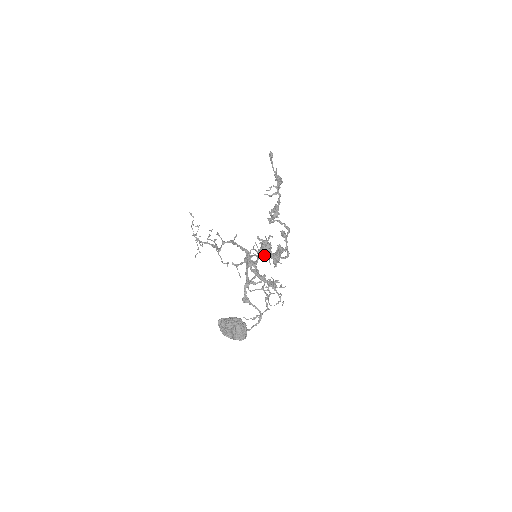
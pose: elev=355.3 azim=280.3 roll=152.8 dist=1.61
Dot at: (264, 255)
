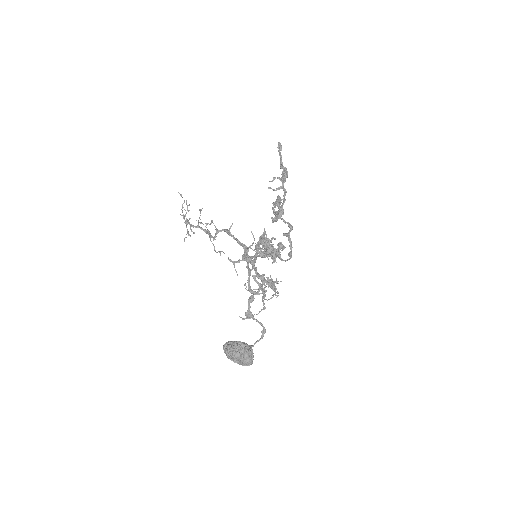
Dot at: (265, 255)
